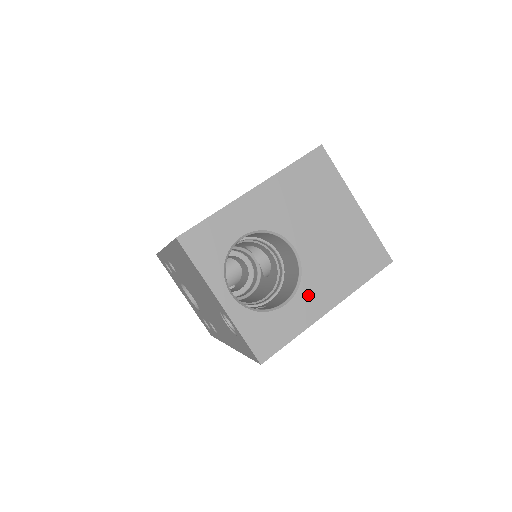
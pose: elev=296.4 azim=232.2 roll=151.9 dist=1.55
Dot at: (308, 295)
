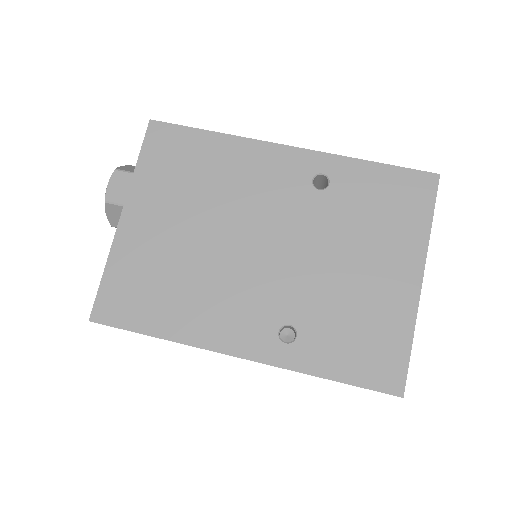
Dot at: occluded
